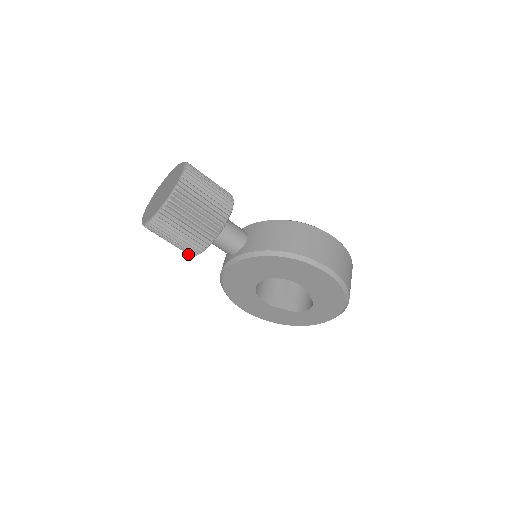
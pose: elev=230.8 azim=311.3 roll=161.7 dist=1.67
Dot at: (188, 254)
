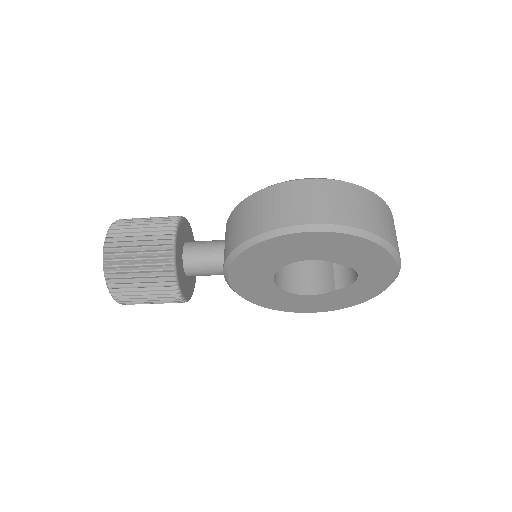
Dot at: occluded
